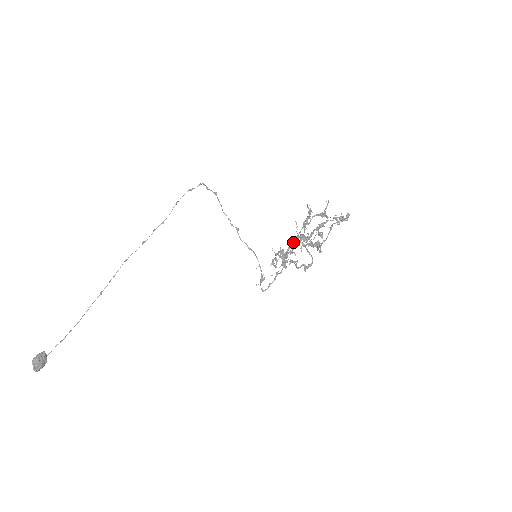
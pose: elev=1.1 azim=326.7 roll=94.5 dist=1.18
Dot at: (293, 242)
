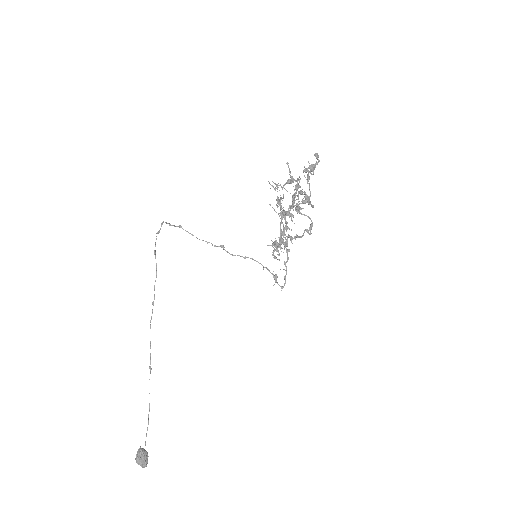
Dot at: (280, 222)
